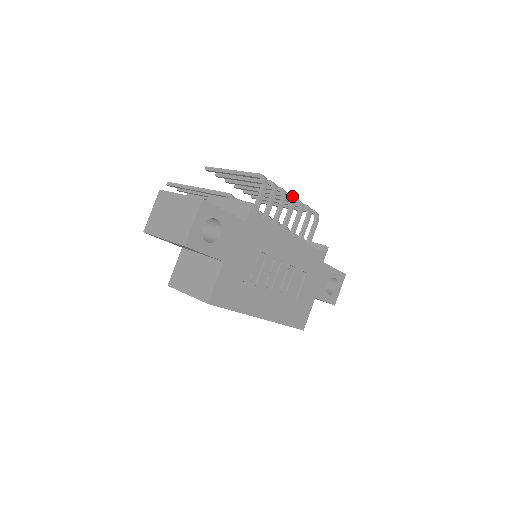
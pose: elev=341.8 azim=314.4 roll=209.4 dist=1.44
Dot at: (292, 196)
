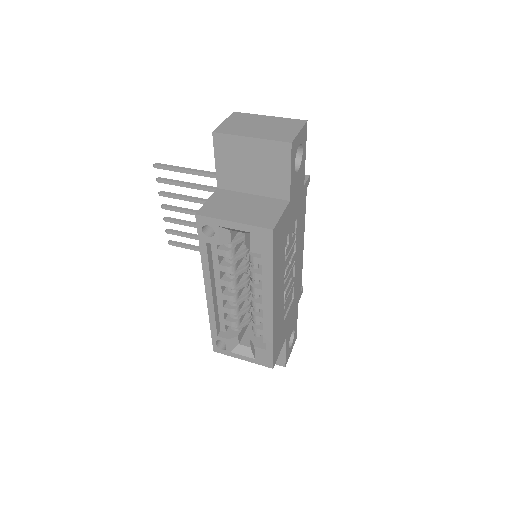
Dot at: occluded
